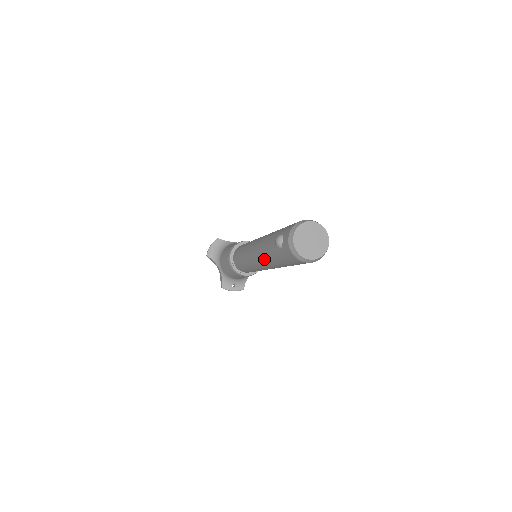
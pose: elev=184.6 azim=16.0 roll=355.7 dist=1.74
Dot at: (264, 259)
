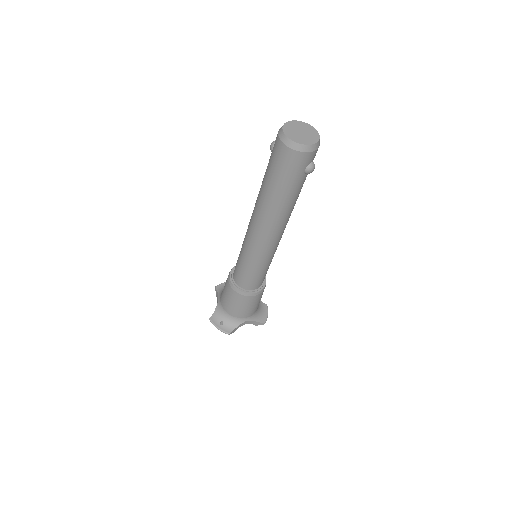
Dot at: (257, 201)
